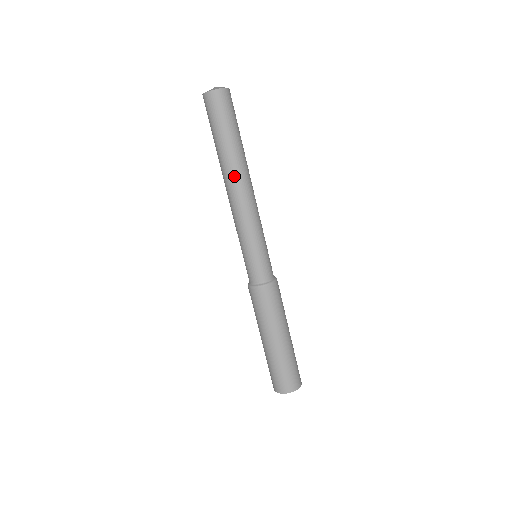
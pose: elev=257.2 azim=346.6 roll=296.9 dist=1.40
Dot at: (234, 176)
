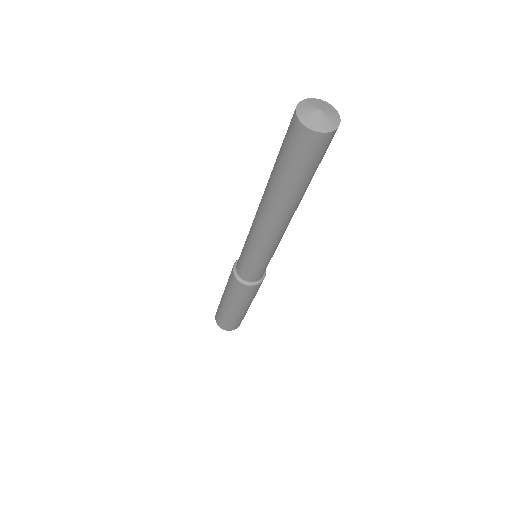
Dot at: (265, 204)
